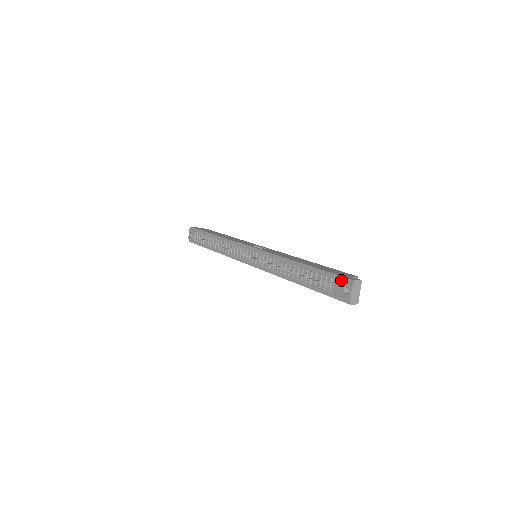
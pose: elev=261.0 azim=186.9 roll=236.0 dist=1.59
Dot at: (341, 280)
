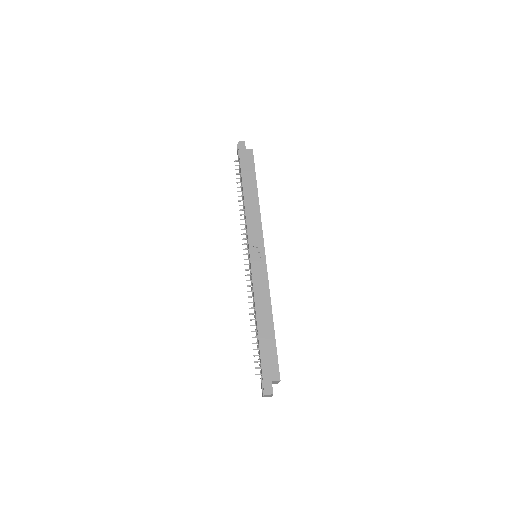
Dot at: (262, 381)
